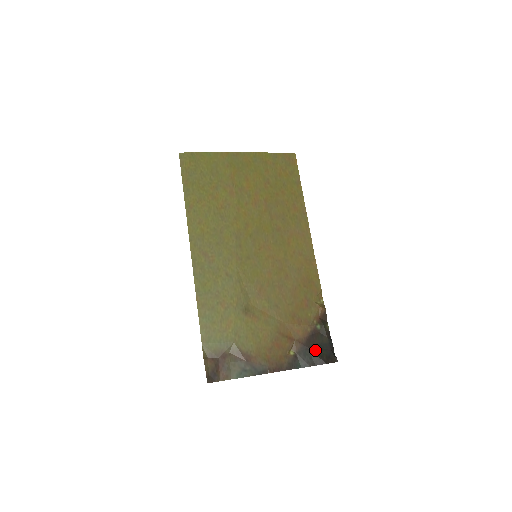
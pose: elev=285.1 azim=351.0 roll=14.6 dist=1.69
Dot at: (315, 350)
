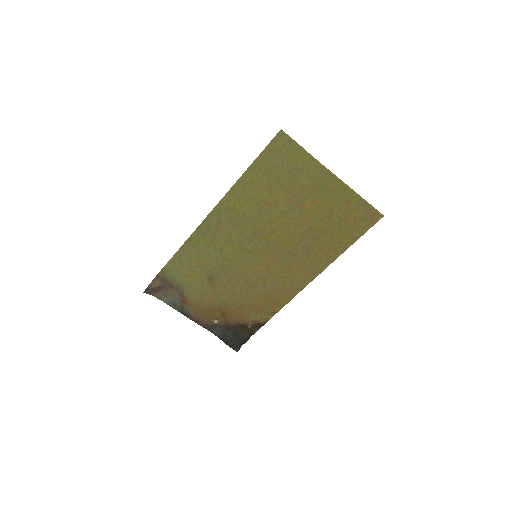
Dot at: (232, 334)
